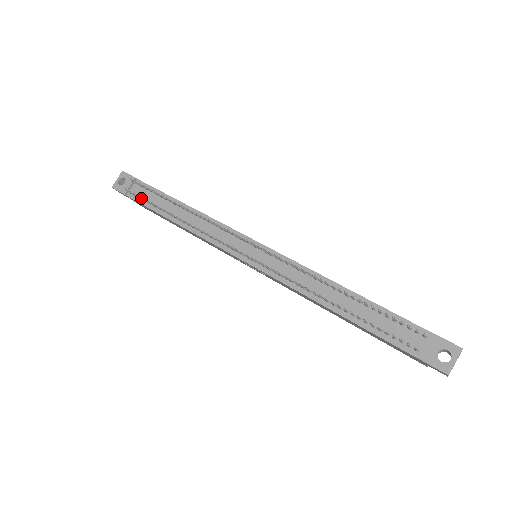
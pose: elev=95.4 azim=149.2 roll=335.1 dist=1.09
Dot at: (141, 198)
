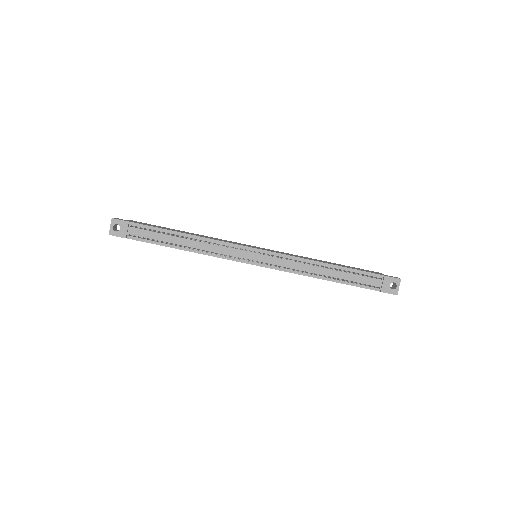
Dot at: occluded
